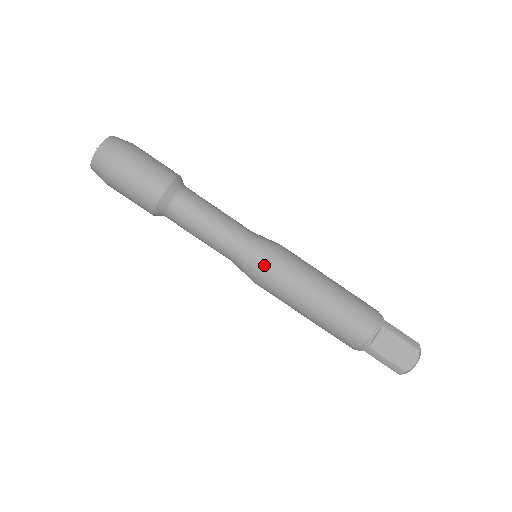
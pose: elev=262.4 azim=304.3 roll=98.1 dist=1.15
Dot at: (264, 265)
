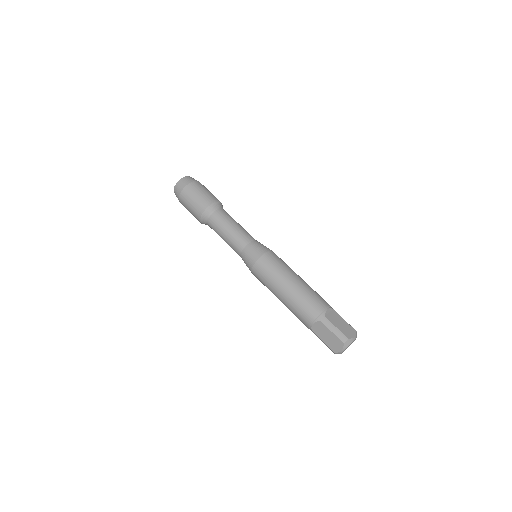
Dot at: (265, 251)
